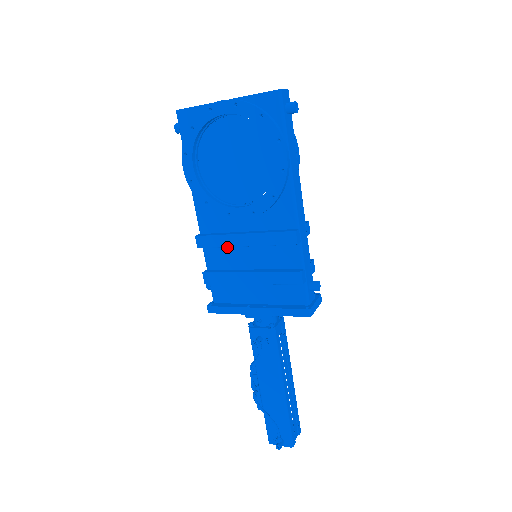
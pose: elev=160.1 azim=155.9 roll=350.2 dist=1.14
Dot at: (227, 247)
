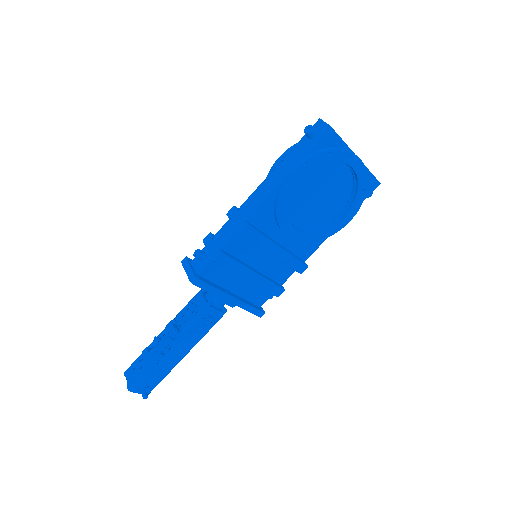
Dot at: occluded
